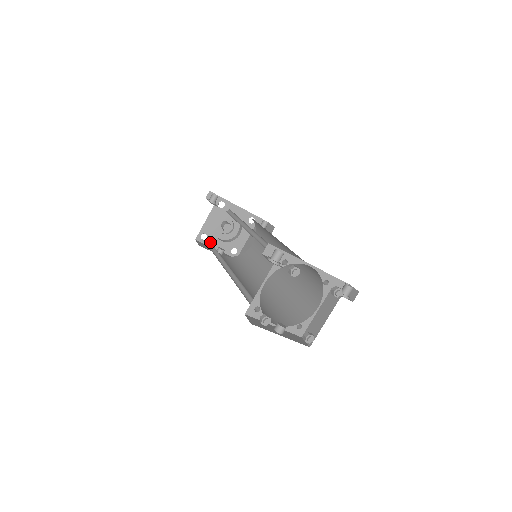
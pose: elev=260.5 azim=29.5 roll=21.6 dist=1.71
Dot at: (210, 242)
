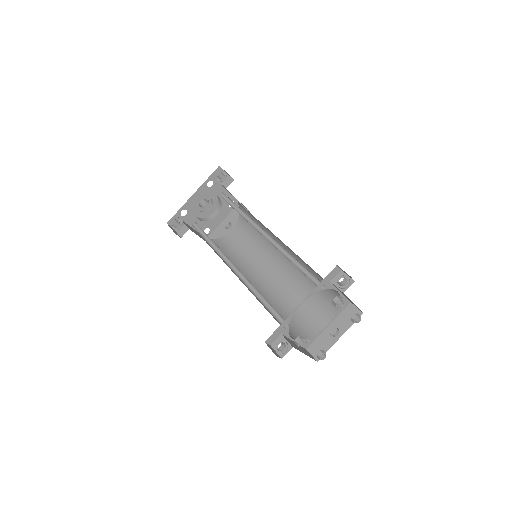
Dot at: (216, 240)
